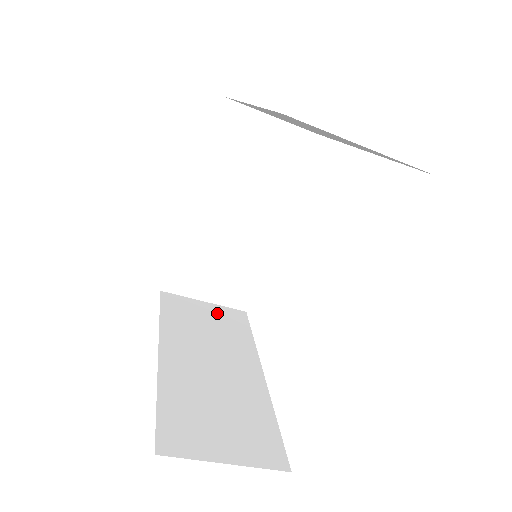
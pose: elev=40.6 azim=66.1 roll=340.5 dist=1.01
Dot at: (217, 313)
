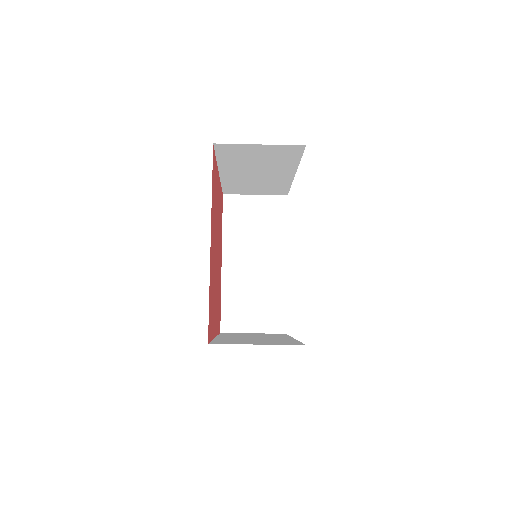
Dot at: (263, 207)
